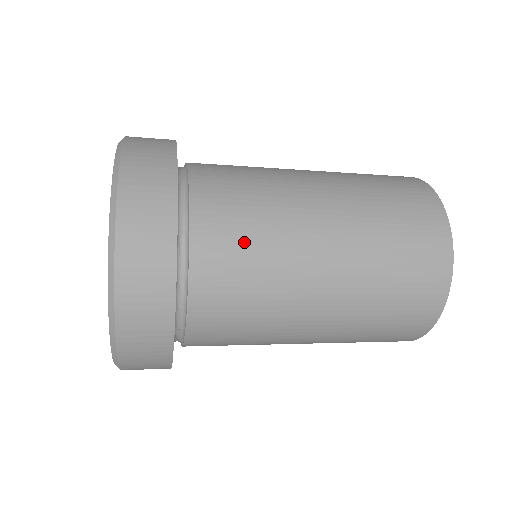
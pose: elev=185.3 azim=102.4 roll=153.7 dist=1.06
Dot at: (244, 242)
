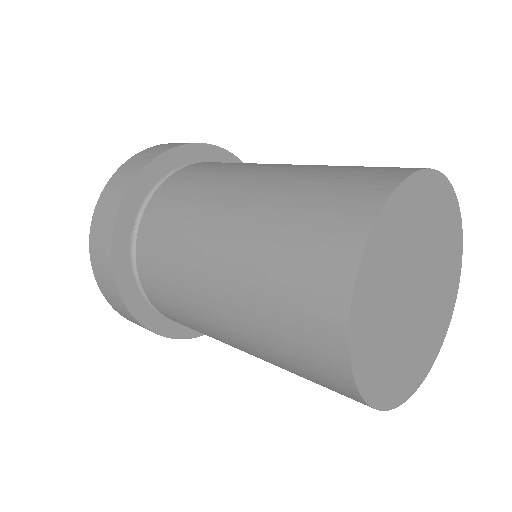
Dot at: (173, 306)
